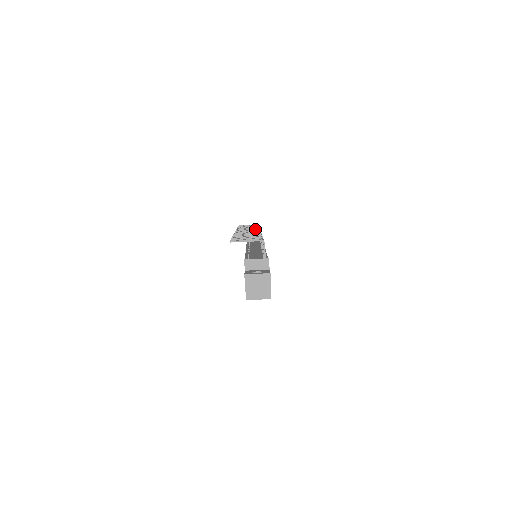
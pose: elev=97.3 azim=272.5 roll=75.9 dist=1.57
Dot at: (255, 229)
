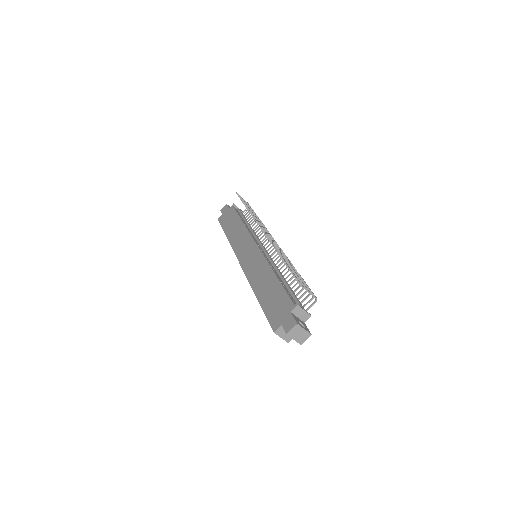
Dot at: (270, 234)
